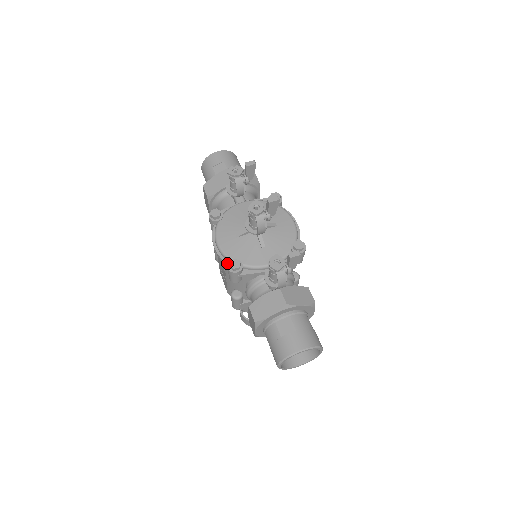
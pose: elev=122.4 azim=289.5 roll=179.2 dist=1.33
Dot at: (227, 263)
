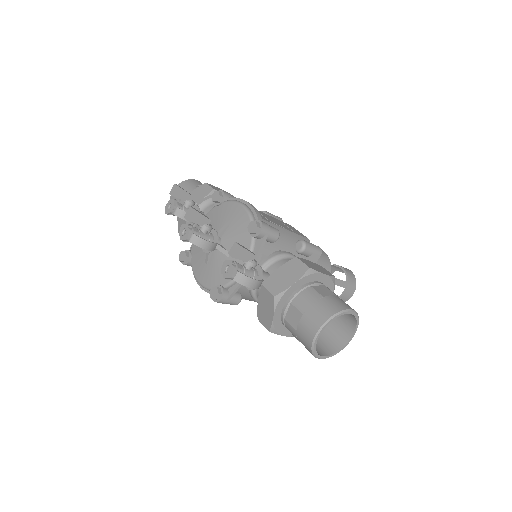
Dot at: occluded
